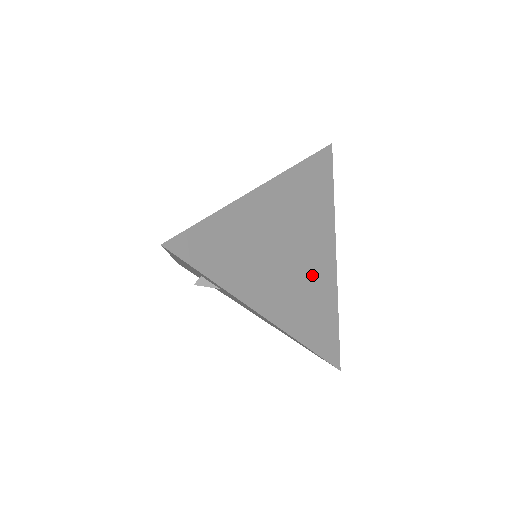
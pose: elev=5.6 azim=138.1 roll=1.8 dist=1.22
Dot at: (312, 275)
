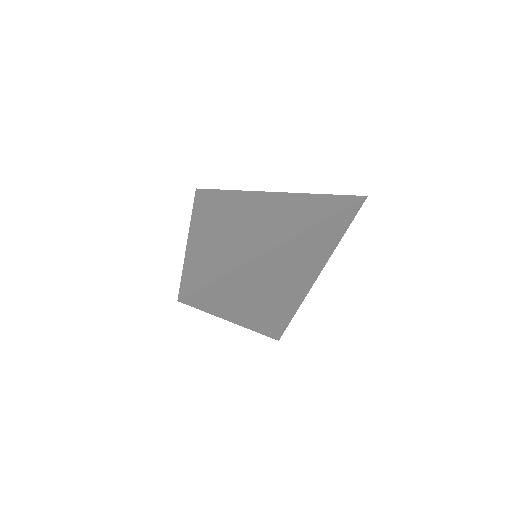
Dot at: (290, 293)
